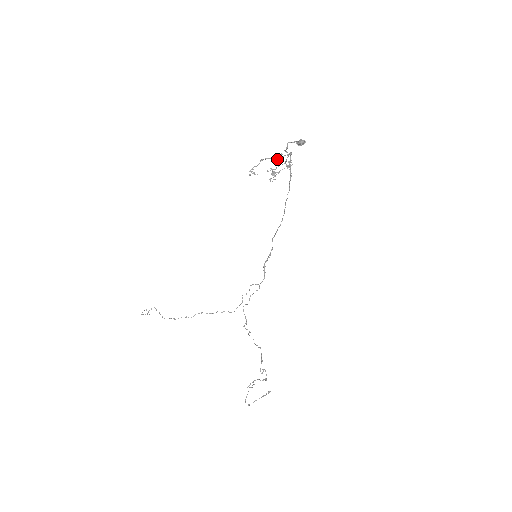
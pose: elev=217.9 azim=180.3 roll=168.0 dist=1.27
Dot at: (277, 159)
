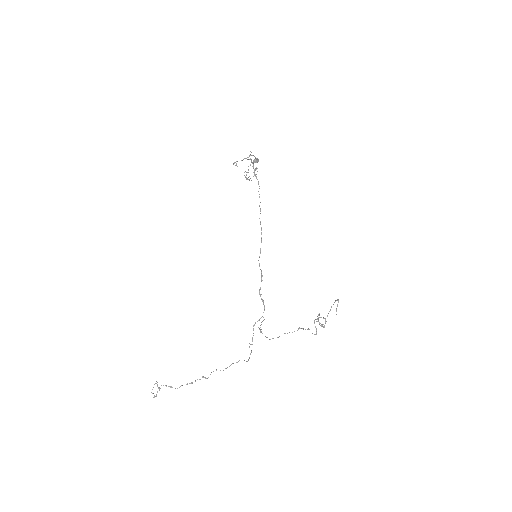
Dot at: (248, 157)
